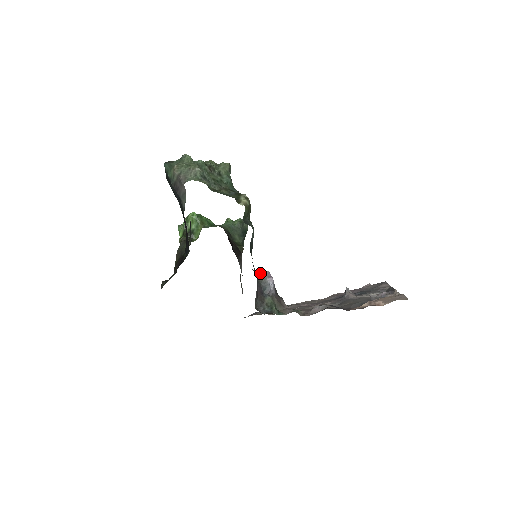
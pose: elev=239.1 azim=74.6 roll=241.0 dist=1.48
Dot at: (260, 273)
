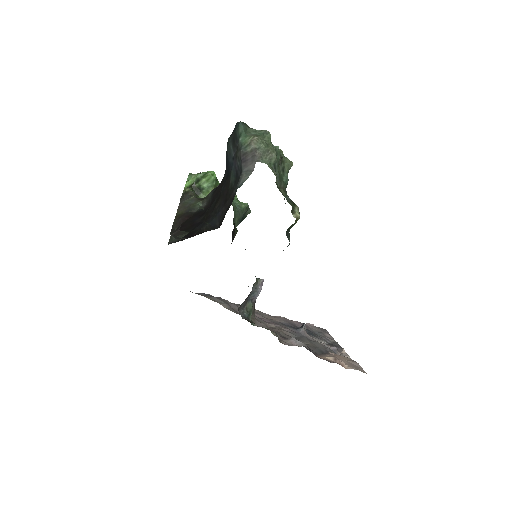
Dot at: occluded
